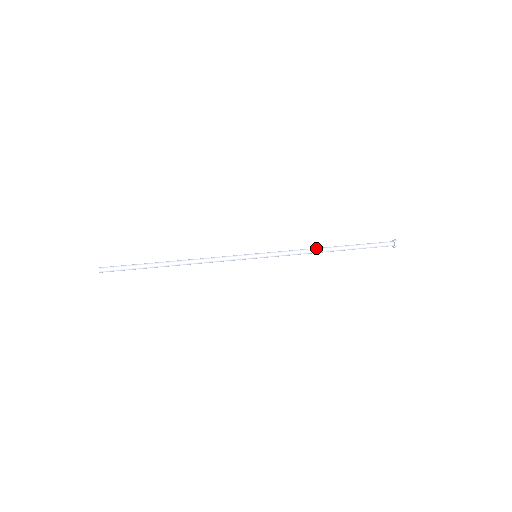
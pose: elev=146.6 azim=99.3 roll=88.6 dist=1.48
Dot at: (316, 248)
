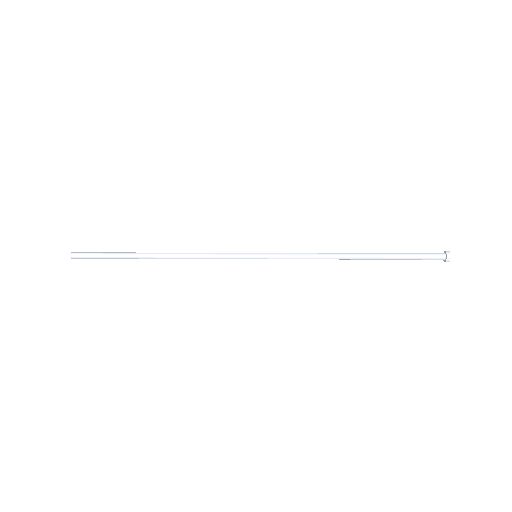
Dot at: (335, 253)
